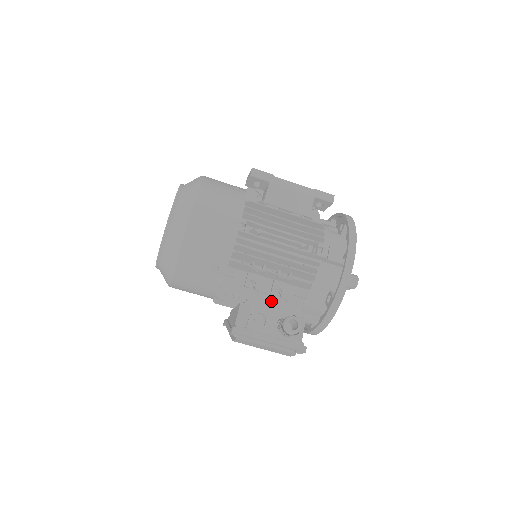
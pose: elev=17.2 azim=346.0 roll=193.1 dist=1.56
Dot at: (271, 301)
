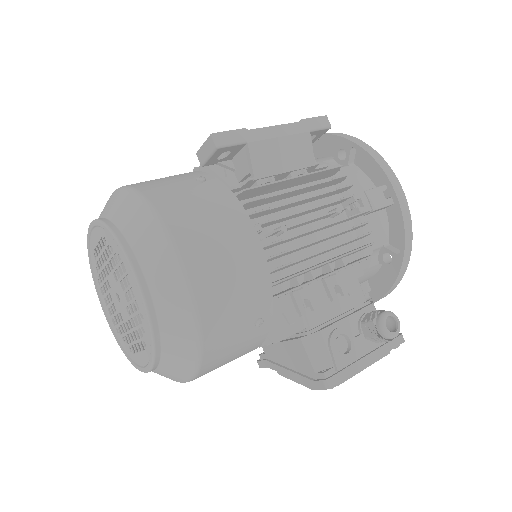
Dot at: (331, 308)
